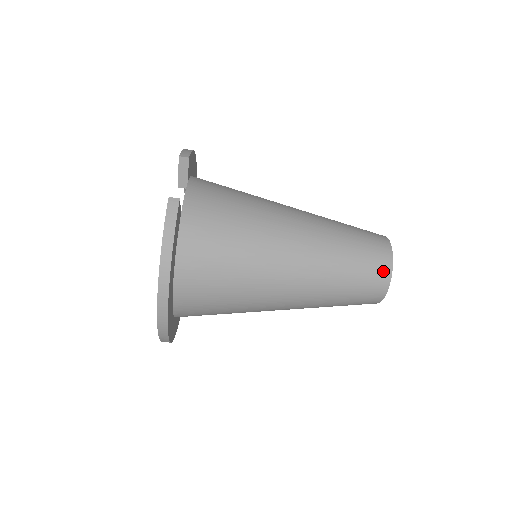
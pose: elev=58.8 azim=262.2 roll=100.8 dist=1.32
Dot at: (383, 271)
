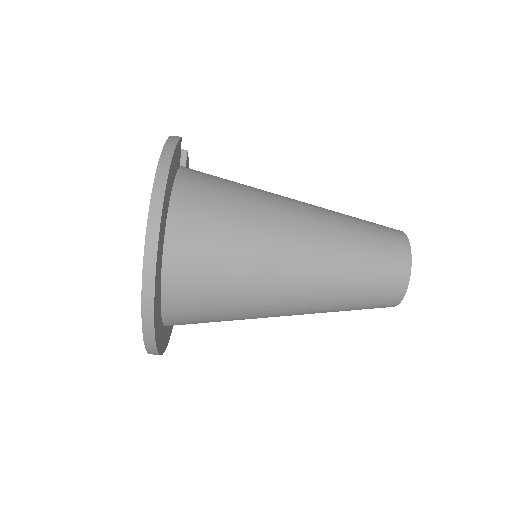
Dot at: (399, 238)
